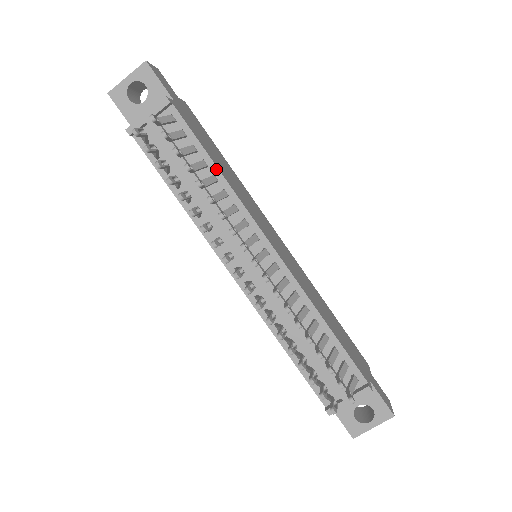
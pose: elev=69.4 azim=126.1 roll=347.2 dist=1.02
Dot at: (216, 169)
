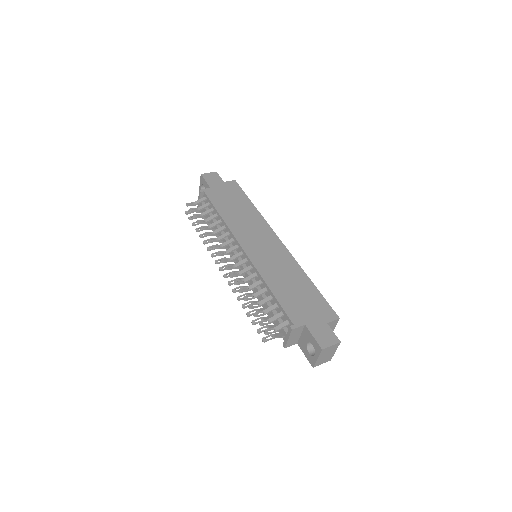
Dot at: (220, 216)
